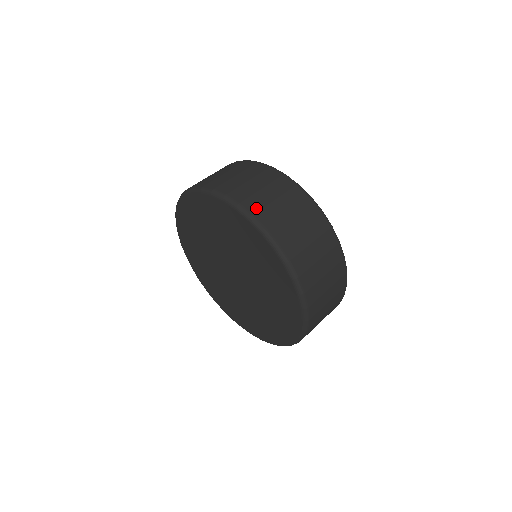
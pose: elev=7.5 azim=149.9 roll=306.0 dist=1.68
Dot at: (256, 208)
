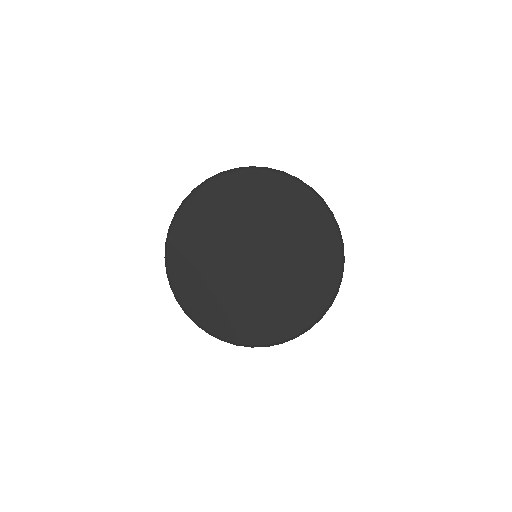
Dot at: occluded
